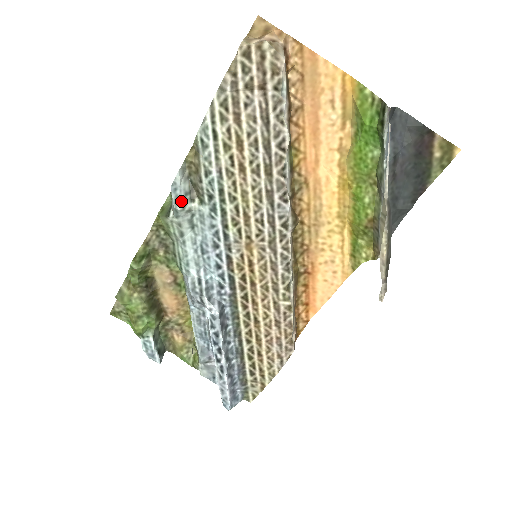
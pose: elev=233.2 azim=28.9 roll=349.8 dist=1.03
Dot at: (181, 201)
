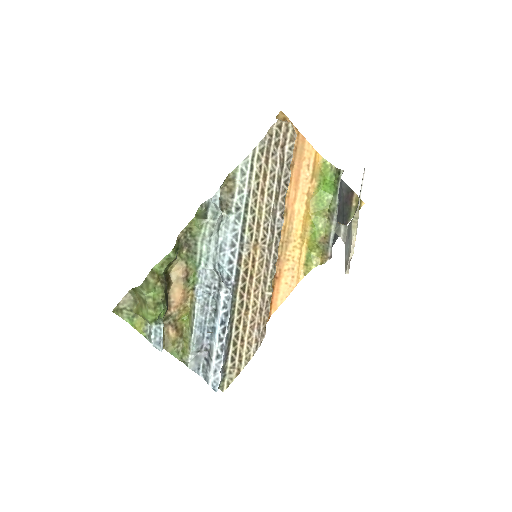
Dot at: (219, 208)
